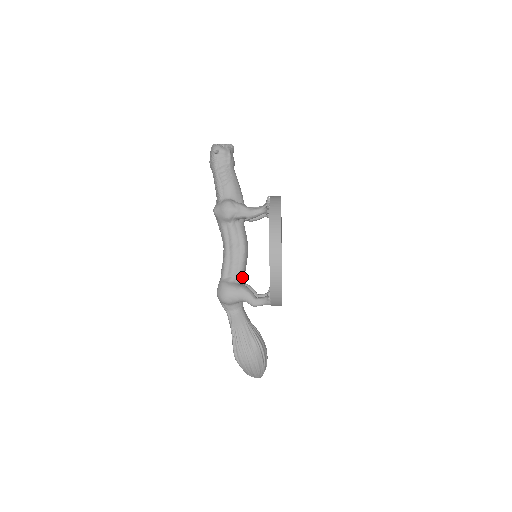
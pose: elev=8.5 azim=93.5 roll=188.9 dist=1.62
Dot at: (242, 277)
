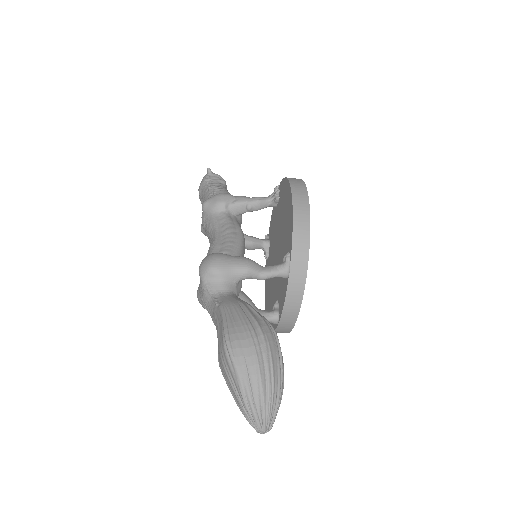
Dot at: occluded
